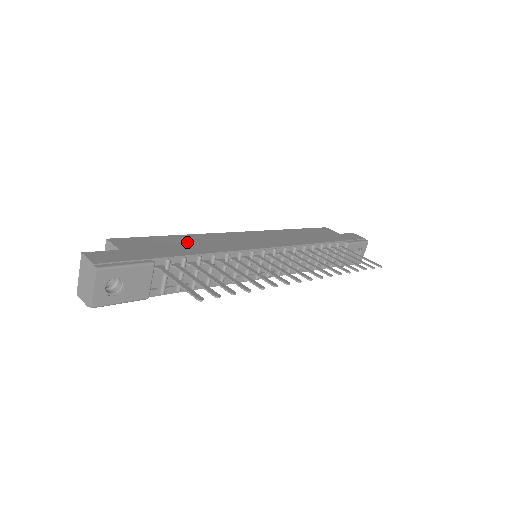
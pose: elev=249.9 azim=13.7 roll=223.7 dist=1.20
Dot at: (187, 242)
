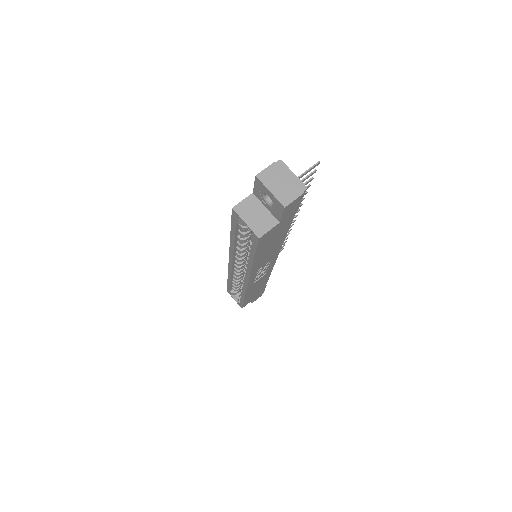
Dot at: occluded
